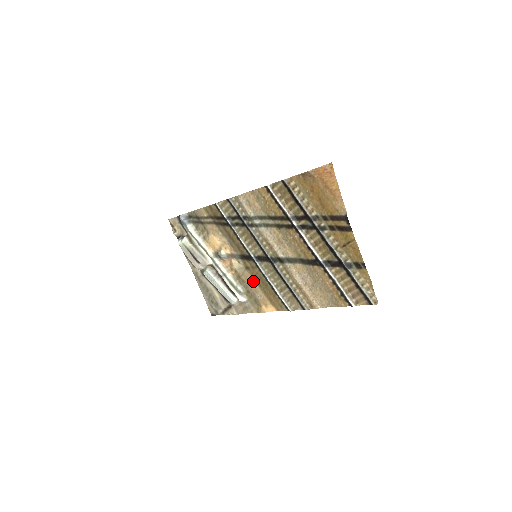
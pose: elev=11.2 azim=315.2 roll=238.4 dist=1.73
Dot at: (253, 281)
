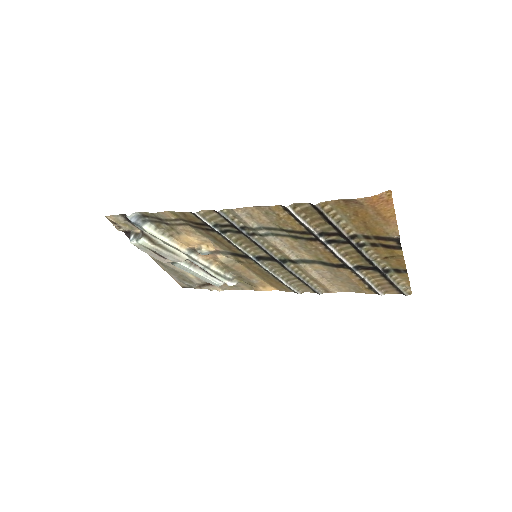
Dot at: (247, 270)
